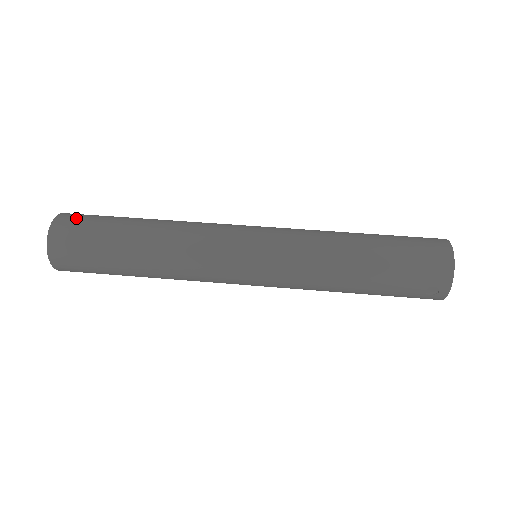
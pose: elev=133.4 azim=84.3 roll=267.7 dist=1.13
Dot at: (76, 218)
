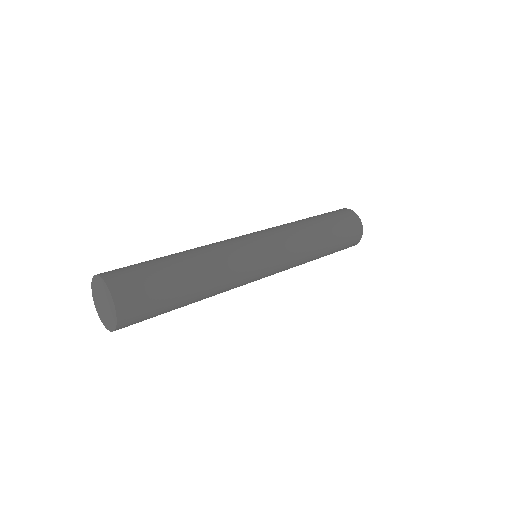
Dot at: (129, 282)
